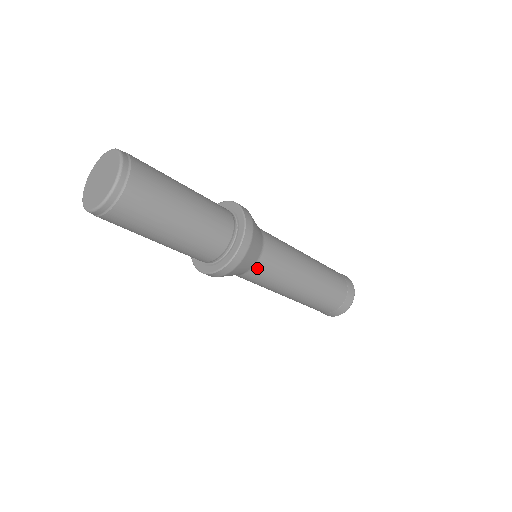
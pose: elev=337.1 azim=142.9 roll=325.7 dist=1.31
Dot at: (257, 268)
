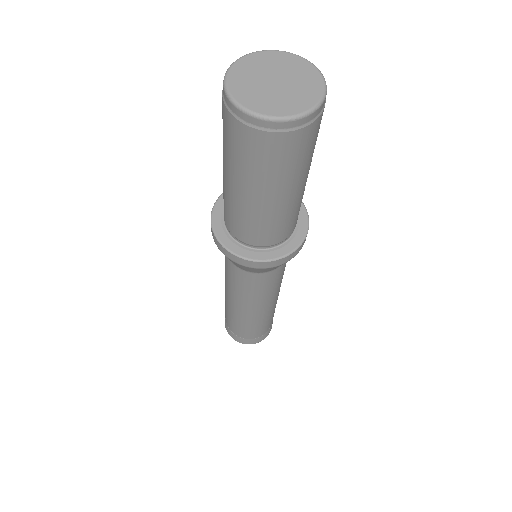
Dot at: occluded
